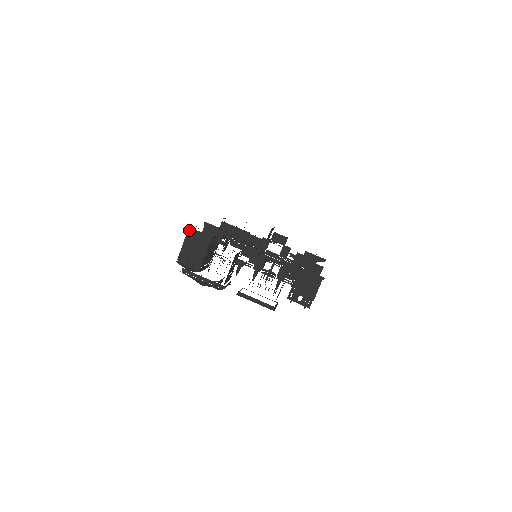
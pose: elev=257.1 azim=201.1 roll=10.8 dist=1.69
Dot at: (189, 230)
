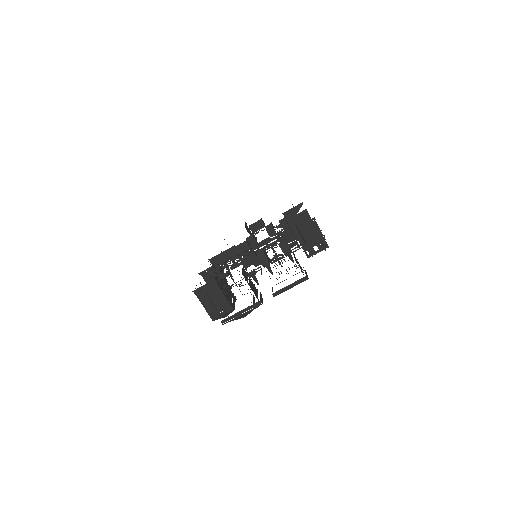
Dot at: (195, 293)
